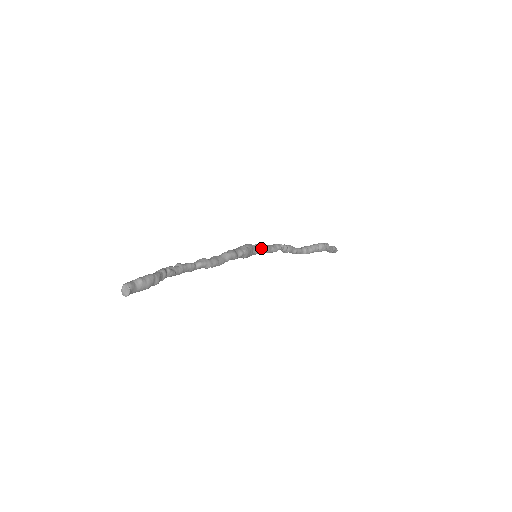
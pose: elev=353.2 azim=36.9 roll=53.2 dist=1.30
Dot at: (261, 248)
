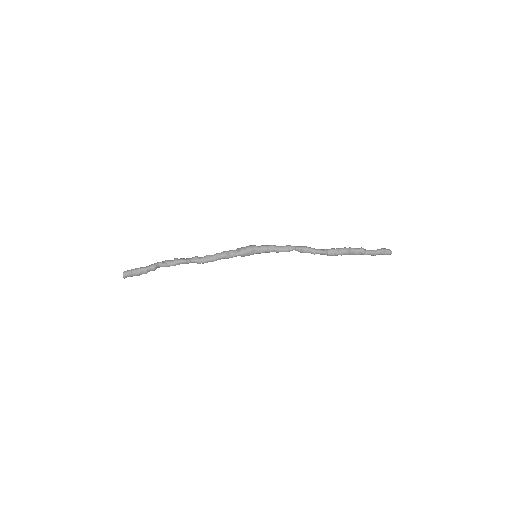
Dot at: (265, 249)
